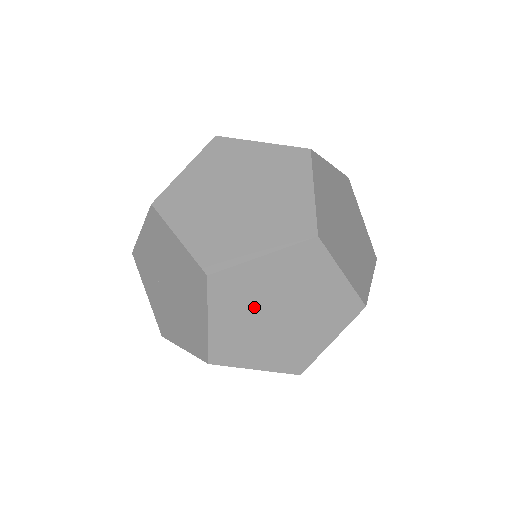
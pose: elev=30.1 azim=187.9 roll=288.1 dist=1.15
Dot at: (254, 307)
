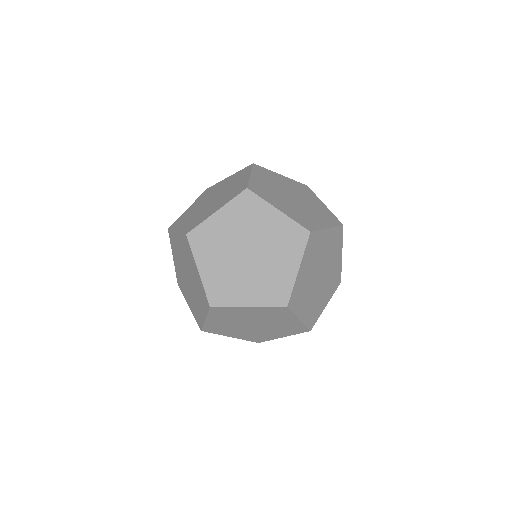
Dot at: (309, 289)
